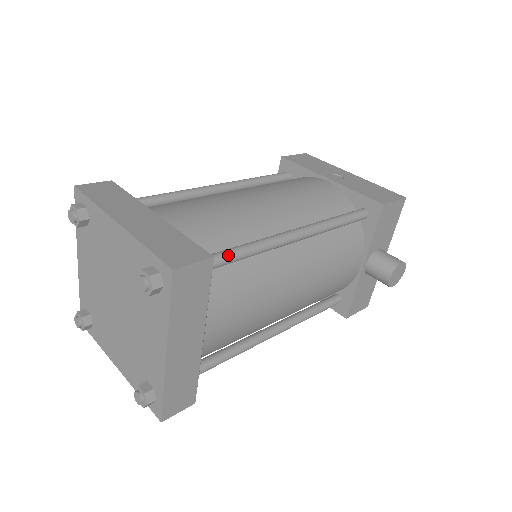
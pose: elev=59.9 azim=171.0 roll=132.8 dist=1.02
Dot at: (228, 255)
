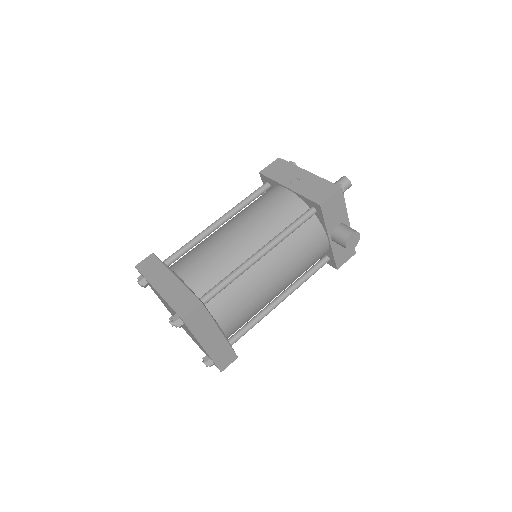
Dot at: (216, 290)
